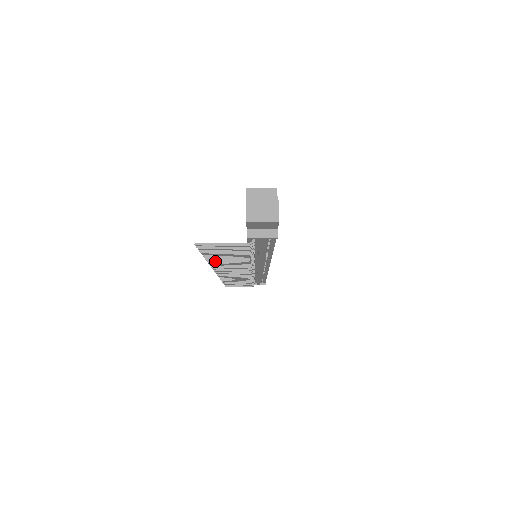
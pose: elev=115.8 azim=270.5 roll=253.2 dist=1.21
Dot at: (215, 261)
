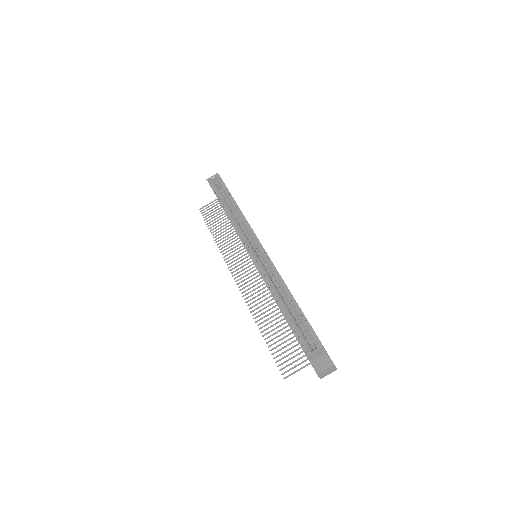
Dot at: (262, 323)
